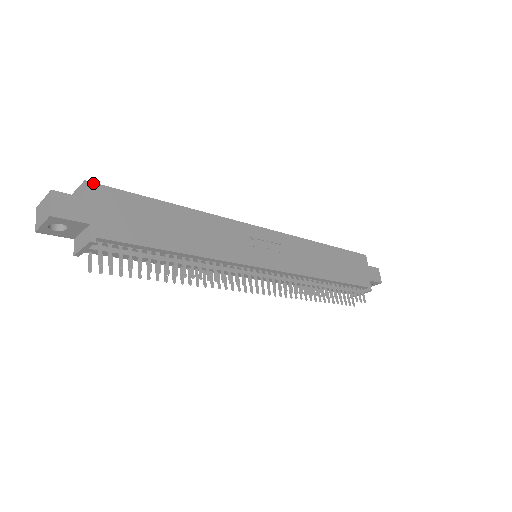
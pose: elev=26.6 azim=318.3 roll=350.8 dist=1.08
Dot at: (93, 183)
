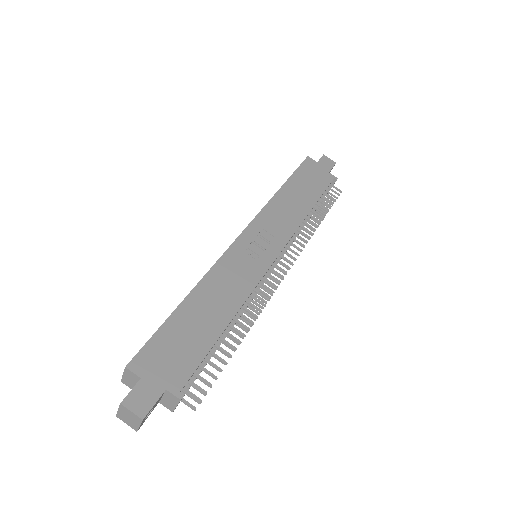
Dot at: (131, 361)
